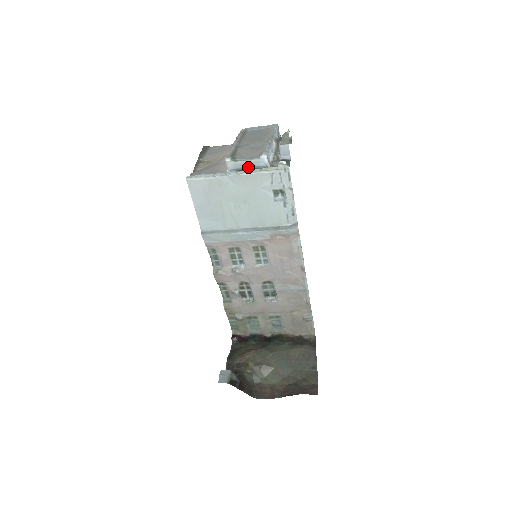
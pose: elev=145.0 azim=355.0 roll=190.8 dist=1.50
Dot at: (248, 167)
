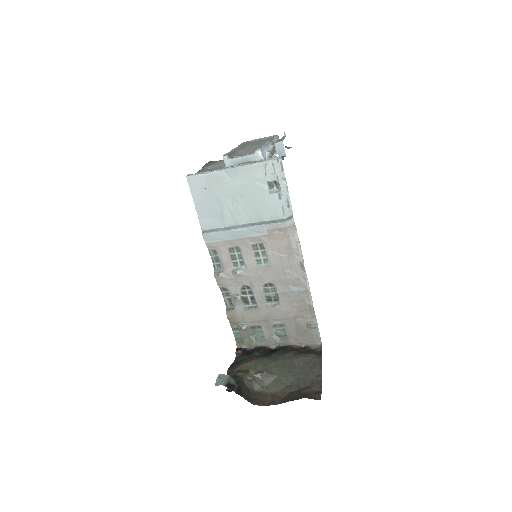
Dot at: (244, 163)
